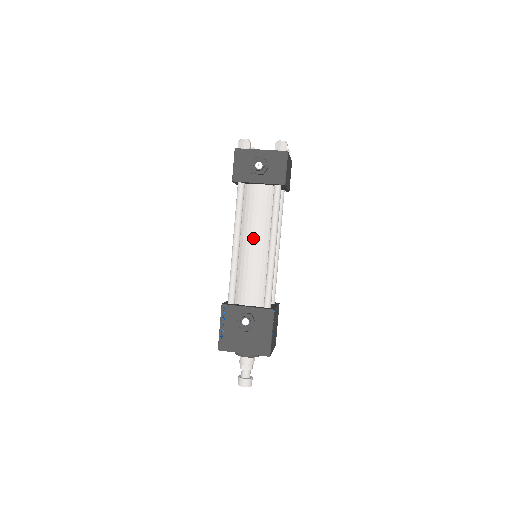
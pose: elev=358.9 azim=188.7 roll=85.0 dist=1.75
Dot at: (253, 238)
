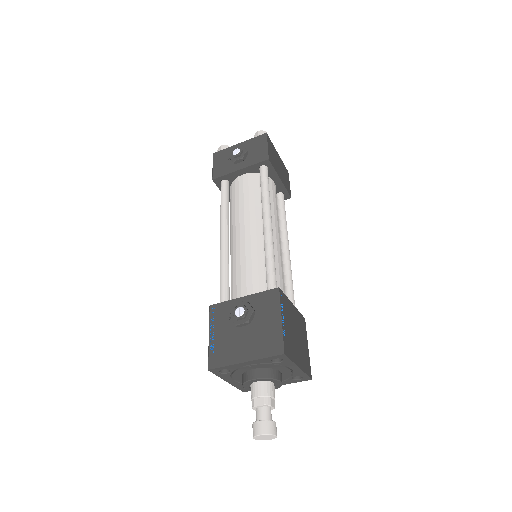
Dot at: (243, 225)
